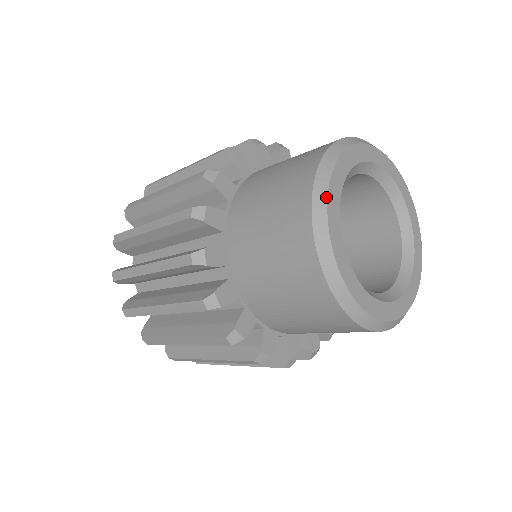
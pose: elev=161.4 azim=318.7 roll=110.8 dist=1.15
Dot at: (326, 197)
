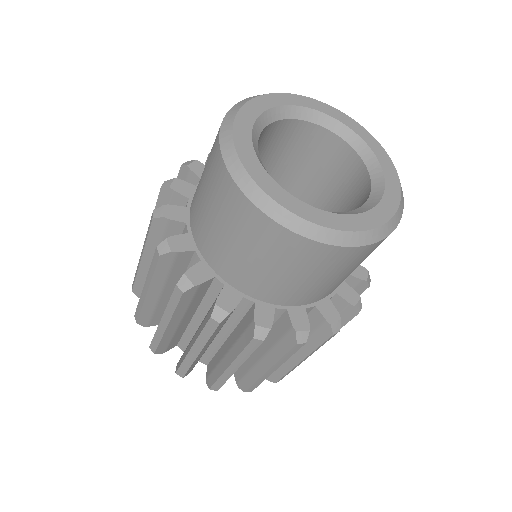
Dot at: (284, 210)
